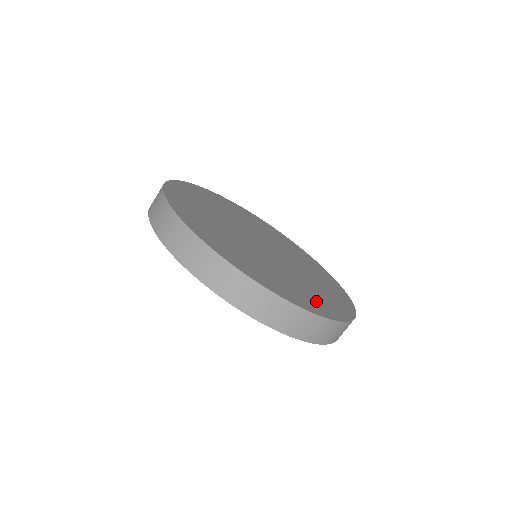
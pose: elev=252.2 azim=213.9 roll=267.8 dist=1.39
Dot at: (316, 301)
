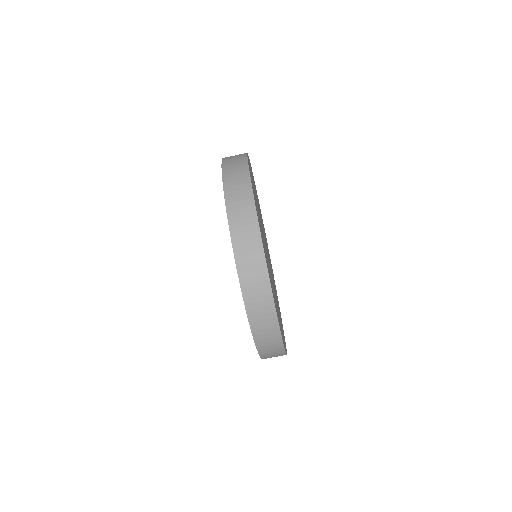
Dot at: (269, 273)
